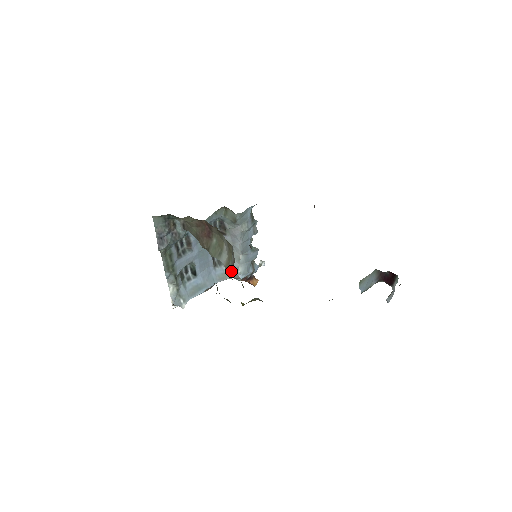
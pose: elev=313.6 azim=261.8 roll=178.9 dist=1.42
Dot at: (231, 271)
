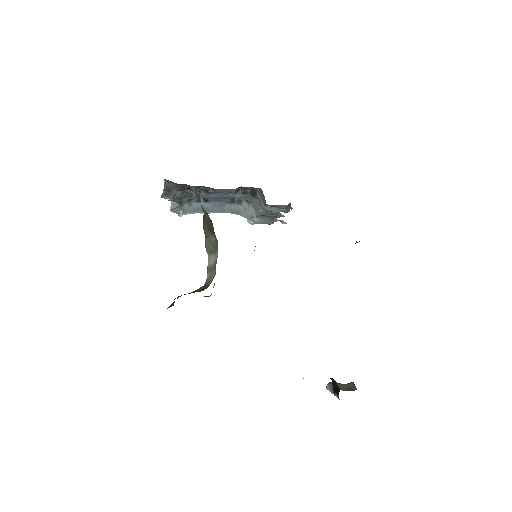
Dot at: (205, 282)
